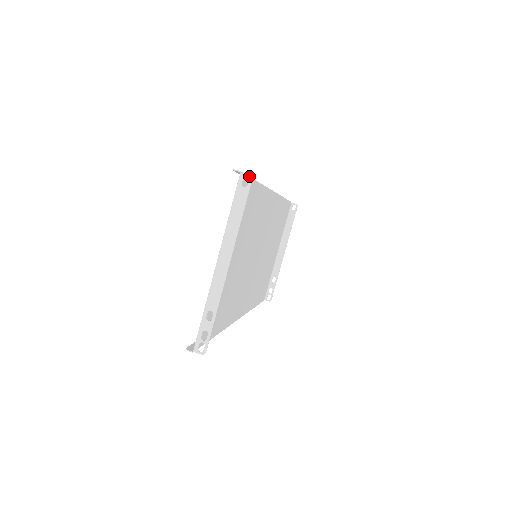
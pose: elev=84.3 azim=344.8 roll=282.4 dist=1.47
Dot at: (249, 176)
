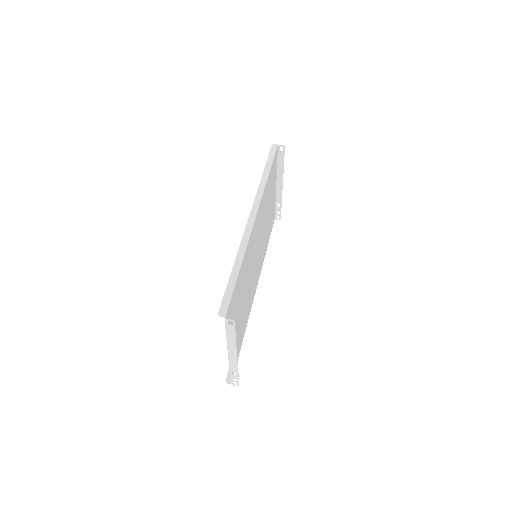
Dot at: (232, 321)
